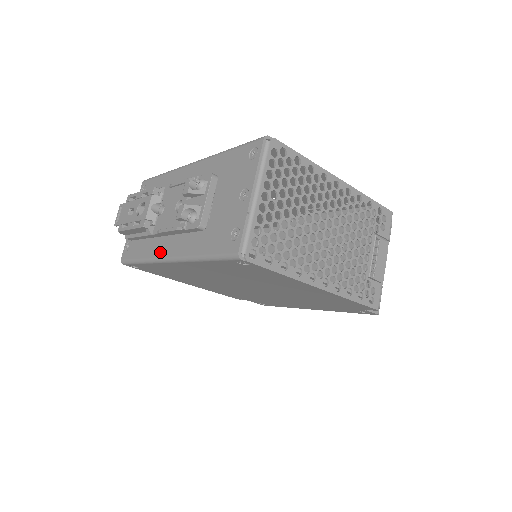
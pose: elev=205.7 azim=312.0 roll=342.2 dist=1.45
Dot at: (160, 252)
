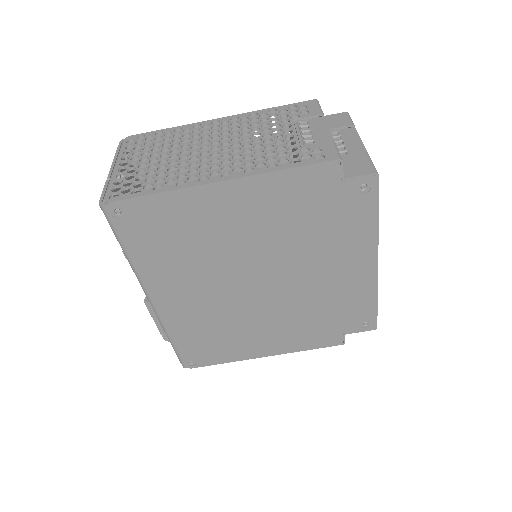
Dot at: occluded
